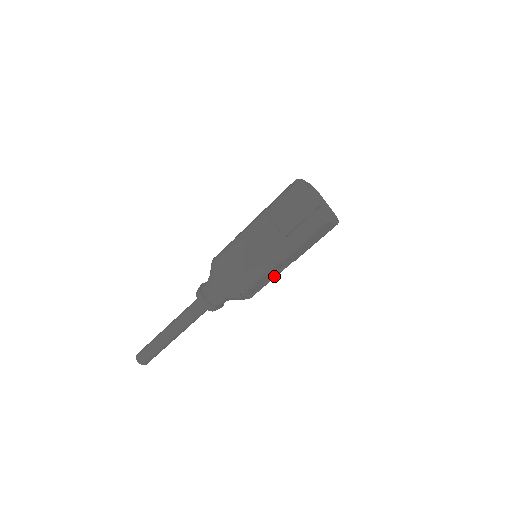
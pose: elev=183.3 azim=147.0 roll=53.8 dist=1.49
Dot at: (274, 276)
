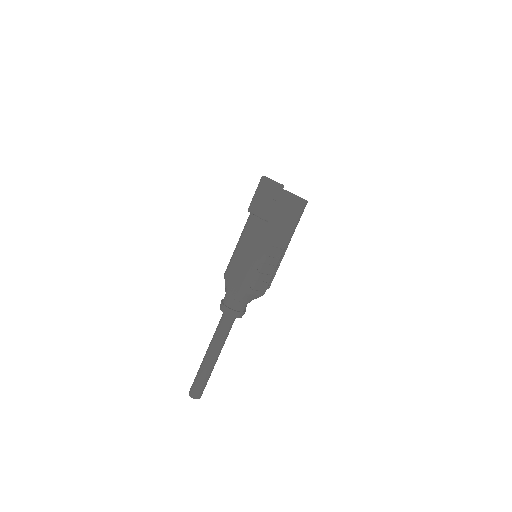
Dot at: (274, 265)
